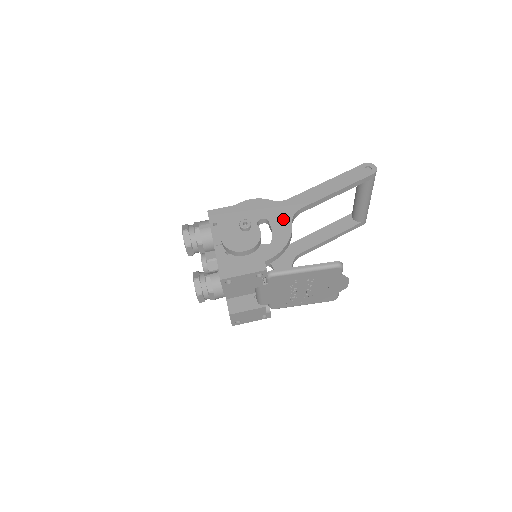
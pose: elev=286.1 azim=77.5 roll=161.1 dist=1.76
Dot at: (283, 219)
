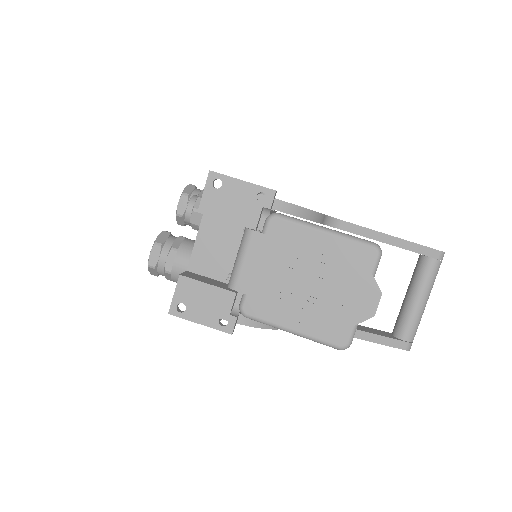
Dot at: occluded
